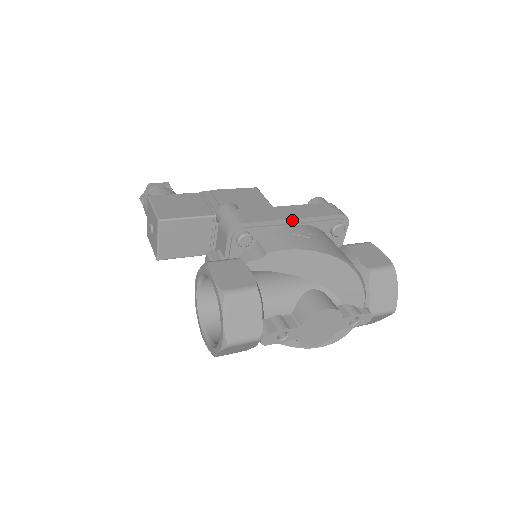
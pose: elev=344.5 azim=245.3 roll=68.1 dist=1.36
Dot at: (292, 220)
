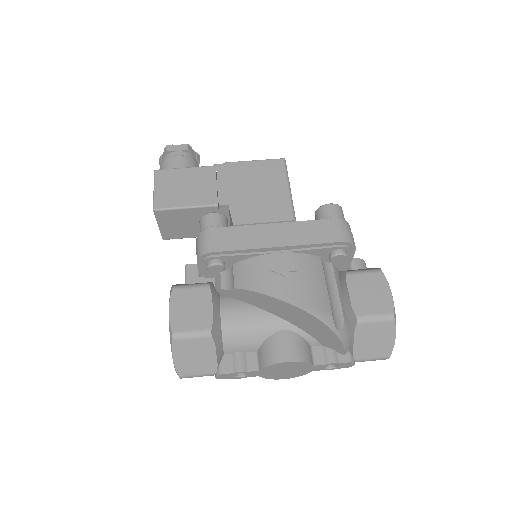
Dot at: (274, 248)
